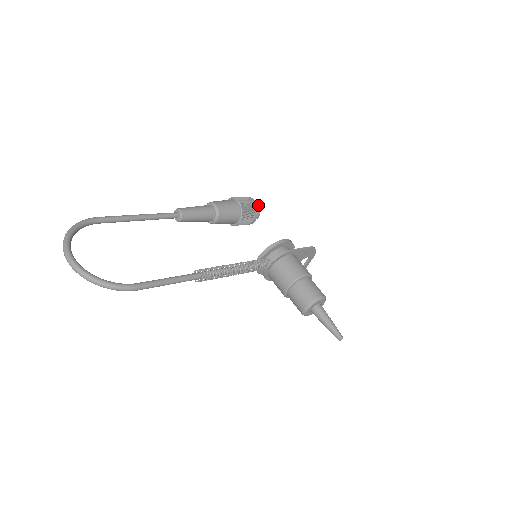
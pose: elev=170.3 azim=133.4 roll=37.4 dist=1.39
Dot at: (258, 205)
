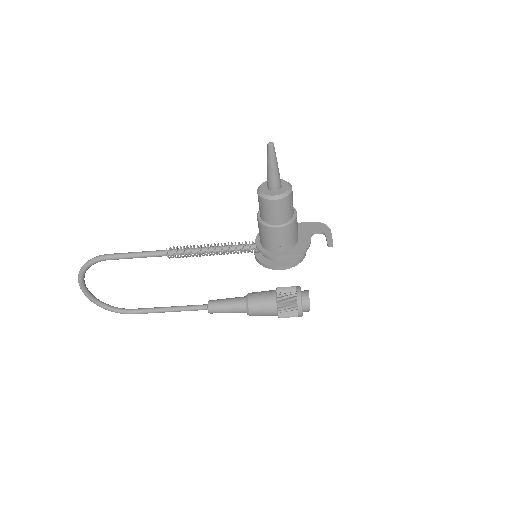
Dot at: occluded
